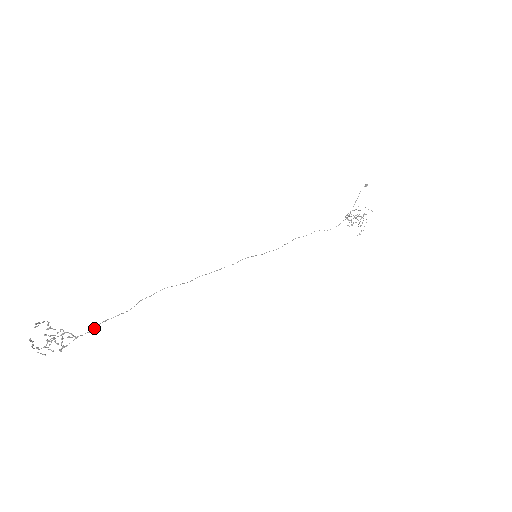
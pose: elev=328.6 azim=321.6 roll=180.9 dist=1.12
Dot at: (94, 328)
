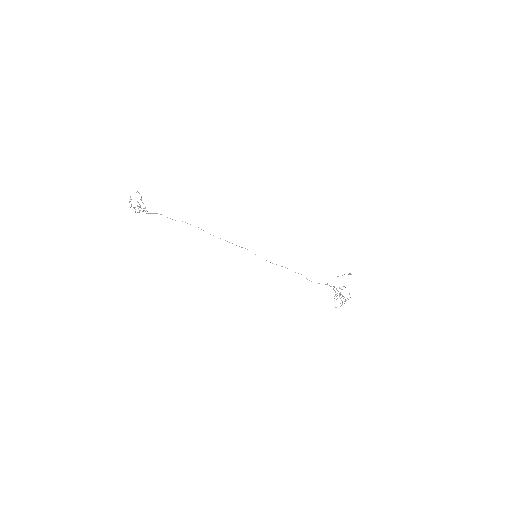
Dot at: (155, 213)
